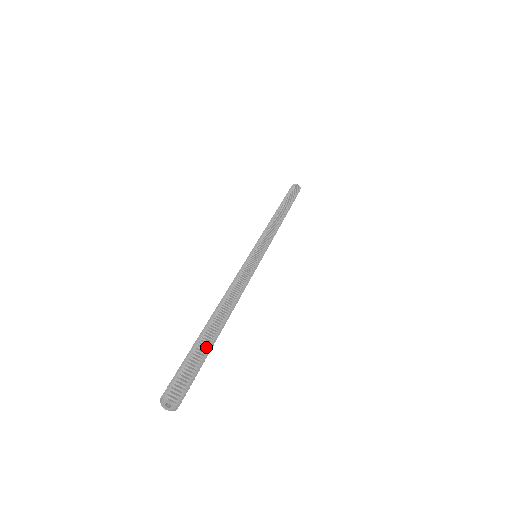
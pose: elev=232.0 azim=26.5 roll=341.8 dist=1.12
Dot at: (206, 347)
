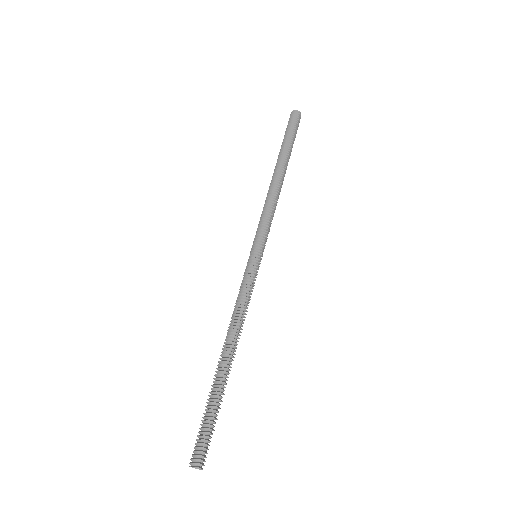
Dot at: (219, 401)
